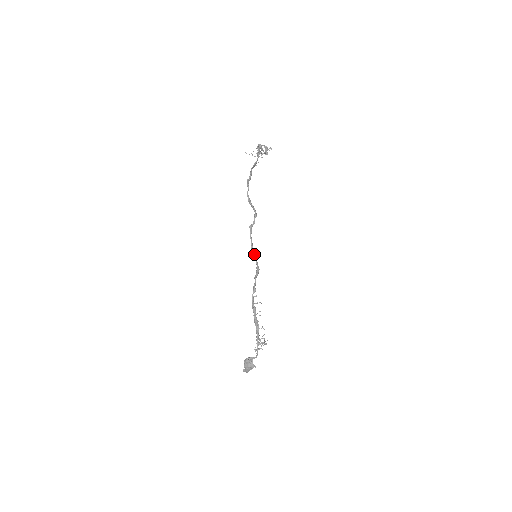
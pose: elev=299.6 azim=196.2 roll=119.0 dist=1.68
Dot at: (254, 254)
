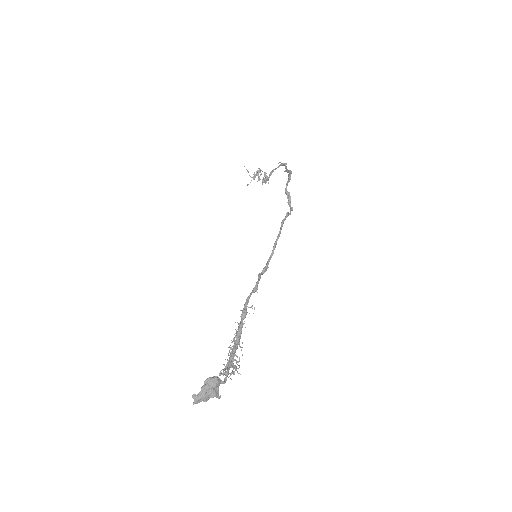
Dot at: (275, 246)
